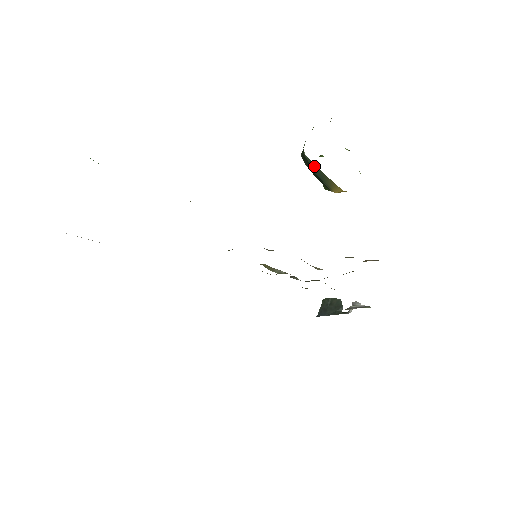
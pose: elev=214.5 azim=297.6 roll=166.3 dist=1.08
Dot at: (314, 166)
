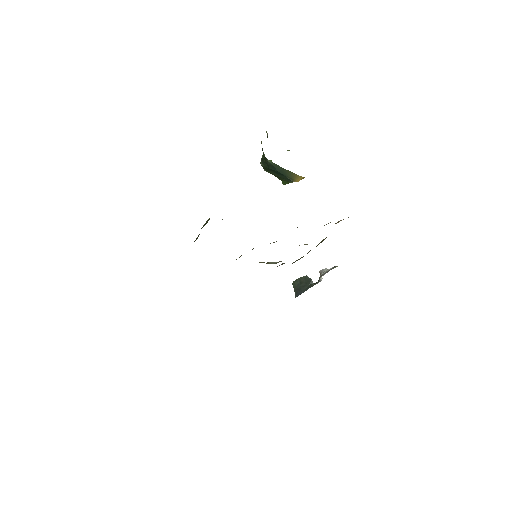
Dot at: (278, 167)
